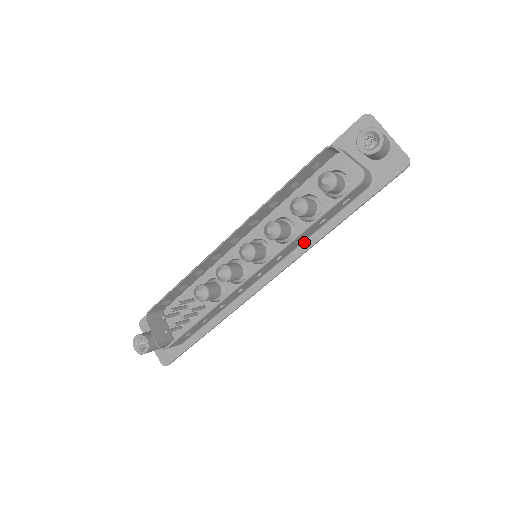
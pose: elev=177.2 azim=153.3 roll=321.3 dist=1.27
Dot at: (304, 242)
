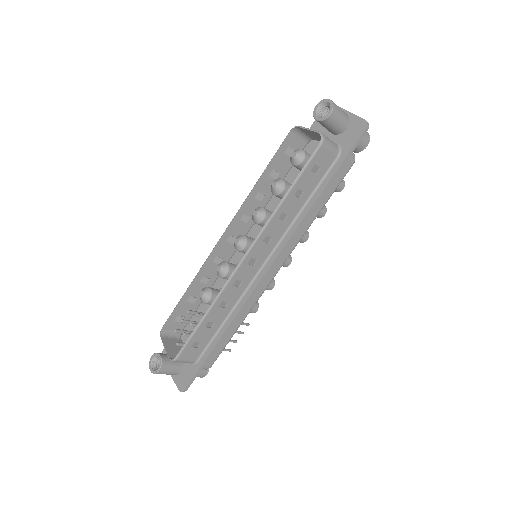
Dot at: (292, 224)
